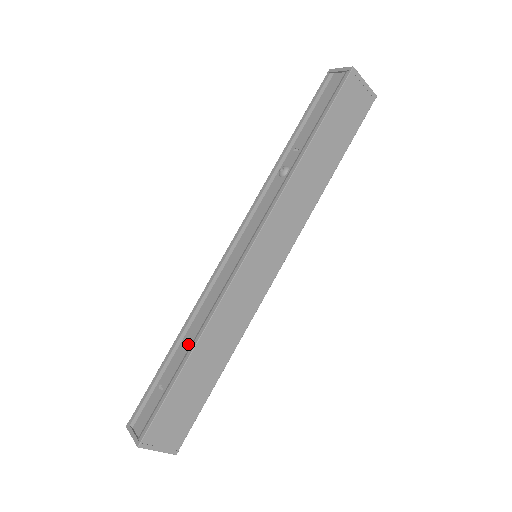
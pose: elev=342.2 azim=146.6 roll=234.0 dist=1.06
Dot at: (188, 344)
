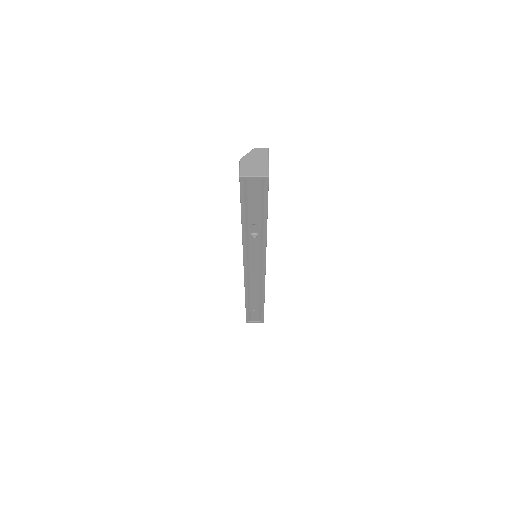
Dot at: (257, 298)
